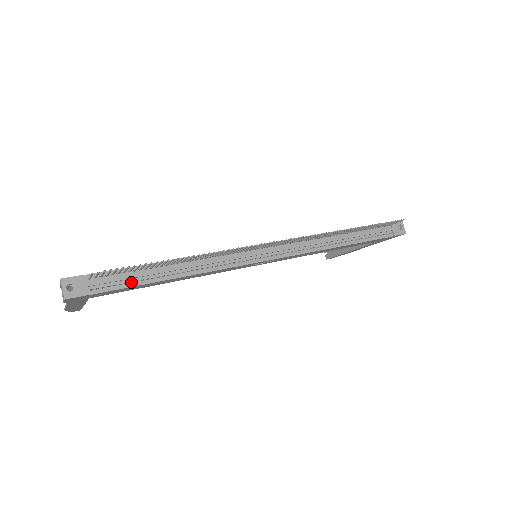
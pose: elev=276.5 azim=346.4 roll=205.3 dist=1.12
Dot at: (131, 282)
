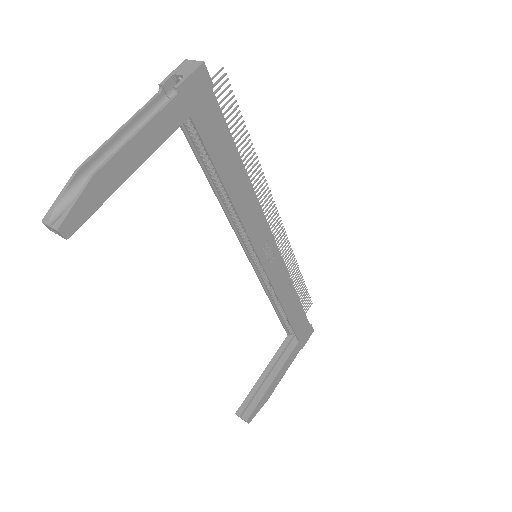
Dot at: (220, 137)
